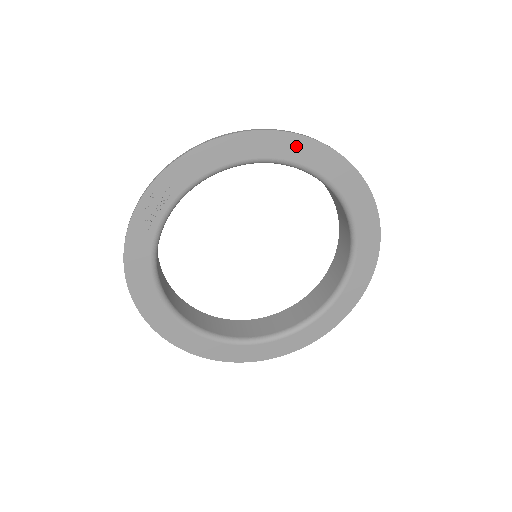
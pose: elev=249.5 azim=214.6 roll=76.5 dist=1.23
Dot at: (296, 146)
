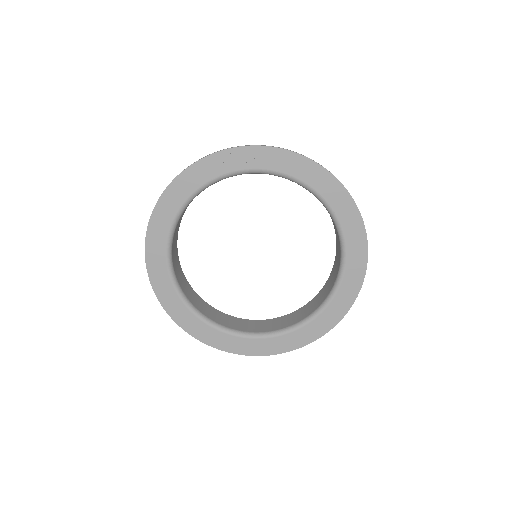
Dot at: (350, 213)
